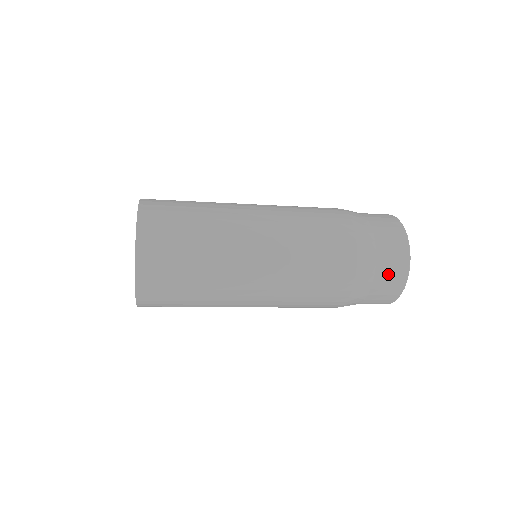
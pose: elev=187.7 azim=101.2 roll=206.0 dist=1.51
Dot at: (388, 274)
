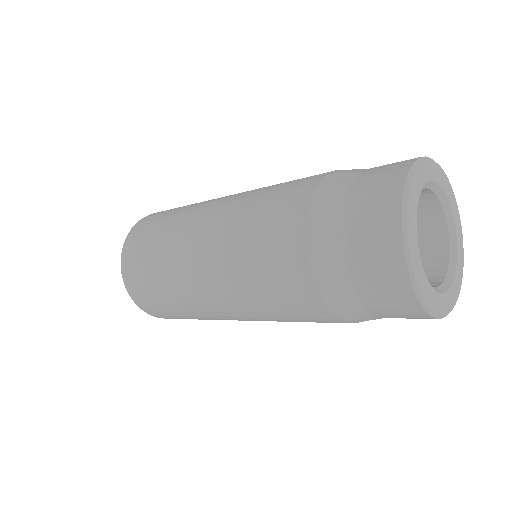
Dot at: (364, 233)
